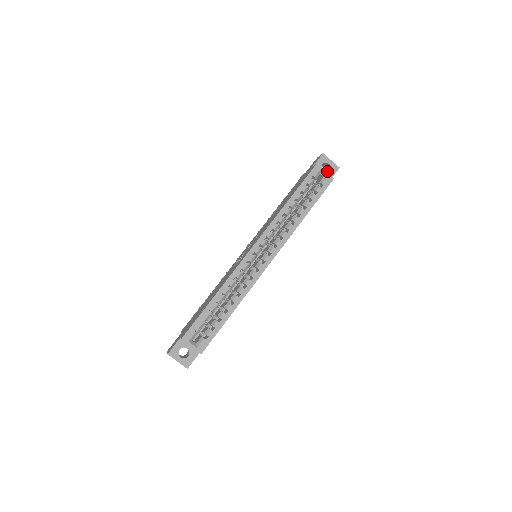
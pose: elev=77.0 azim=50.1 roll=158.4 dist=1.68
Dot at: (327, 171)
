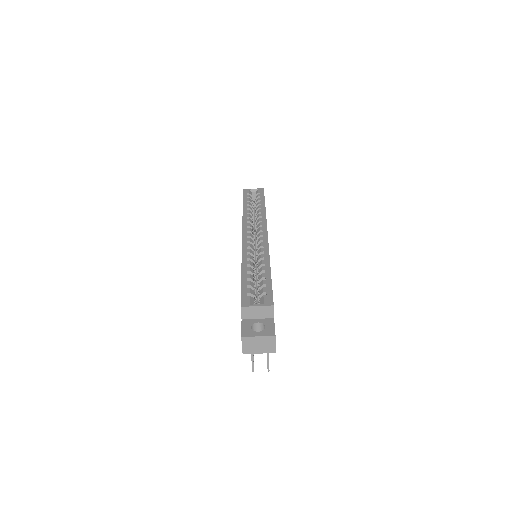
Dot at: occluded
